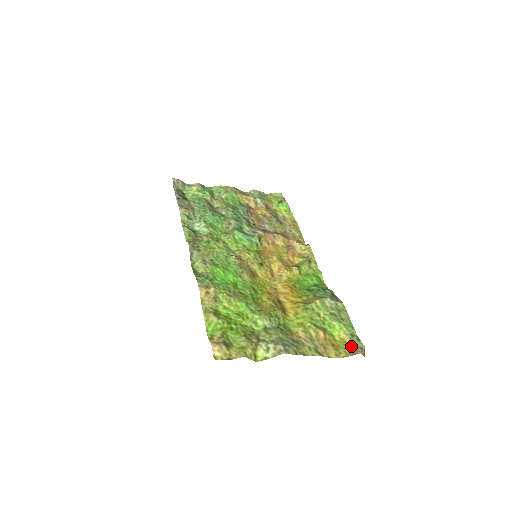
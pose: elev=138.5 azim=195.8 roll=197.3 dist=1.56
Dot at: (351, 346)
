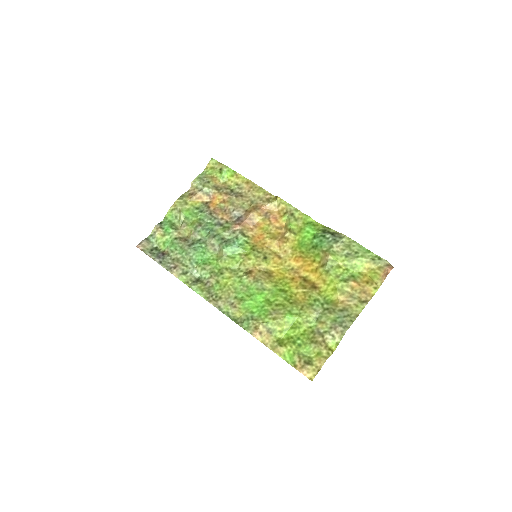
Dot at: (379, 270)
